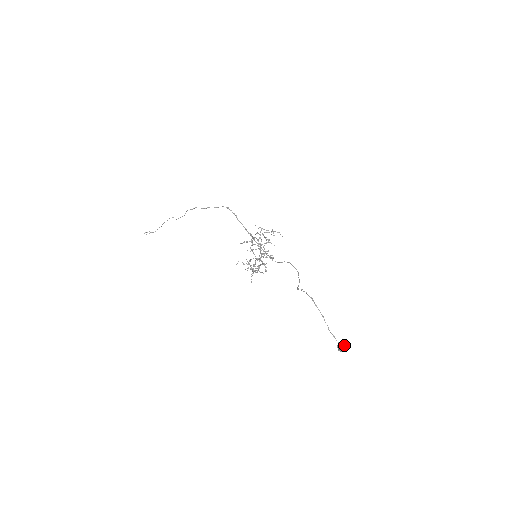
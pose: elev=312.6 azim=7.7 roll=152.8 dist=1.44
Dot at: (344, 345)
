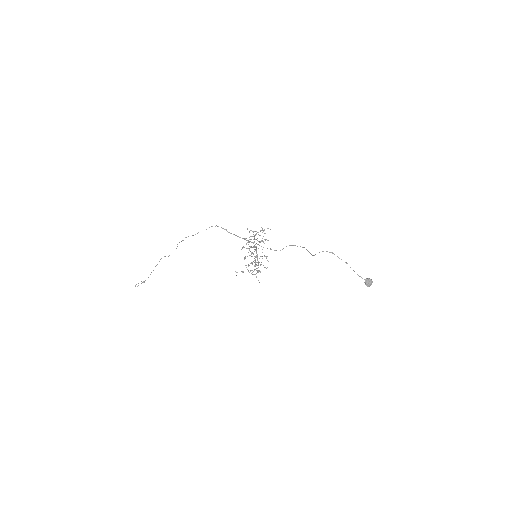
Dot at: (370, 280)
